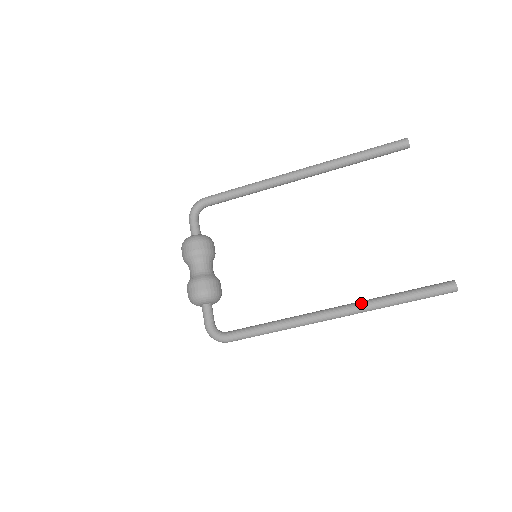
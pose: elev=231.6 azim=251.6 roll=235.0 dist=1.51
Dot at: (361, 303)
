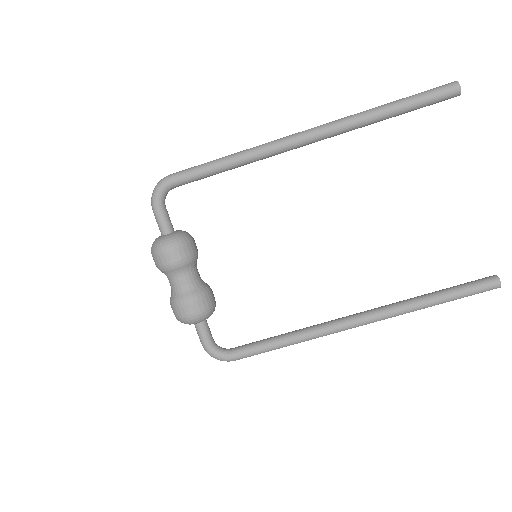
Dot at: (392, 309)
